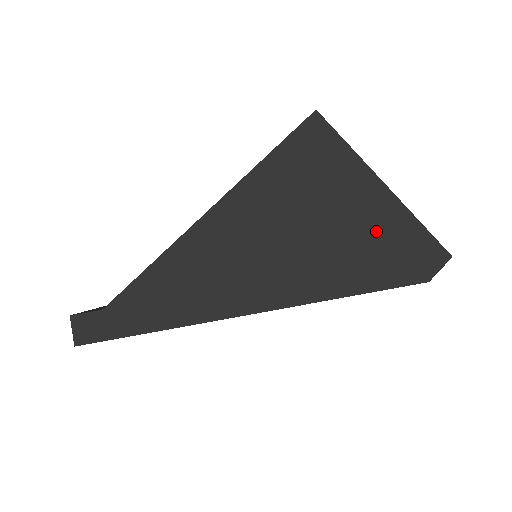
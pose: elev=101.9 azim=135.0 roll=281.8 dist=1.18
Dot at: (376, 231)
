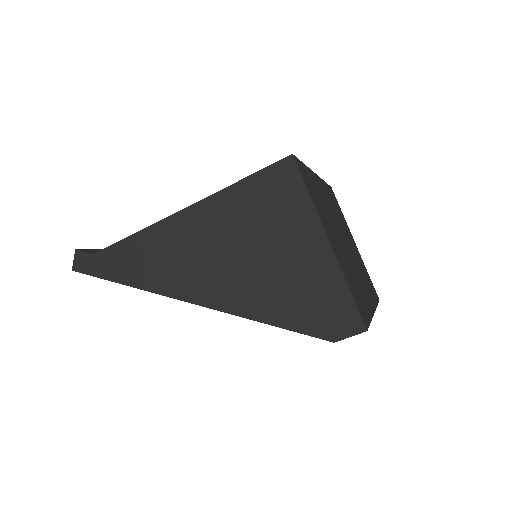
Dot at: (304, 278)
